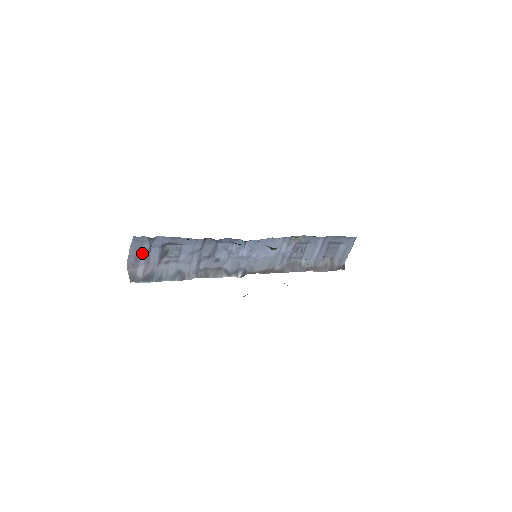
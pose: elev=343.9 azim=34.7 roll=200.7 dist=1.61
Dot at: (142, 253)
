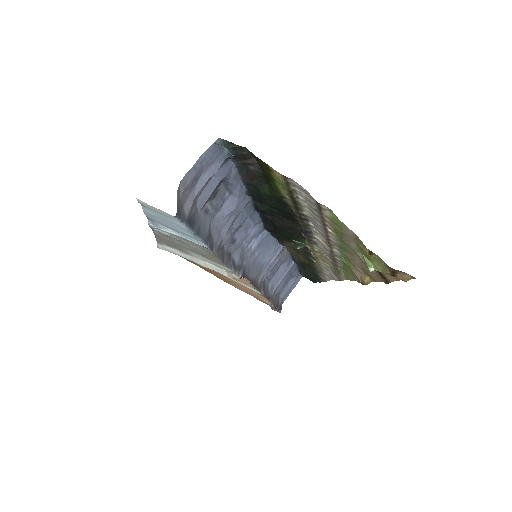
Dot at: (205, 175)
